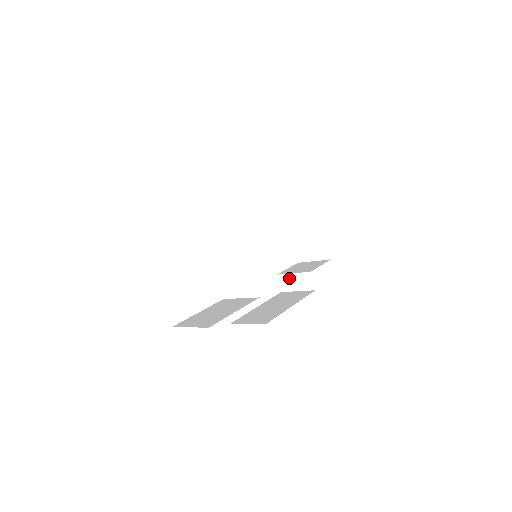
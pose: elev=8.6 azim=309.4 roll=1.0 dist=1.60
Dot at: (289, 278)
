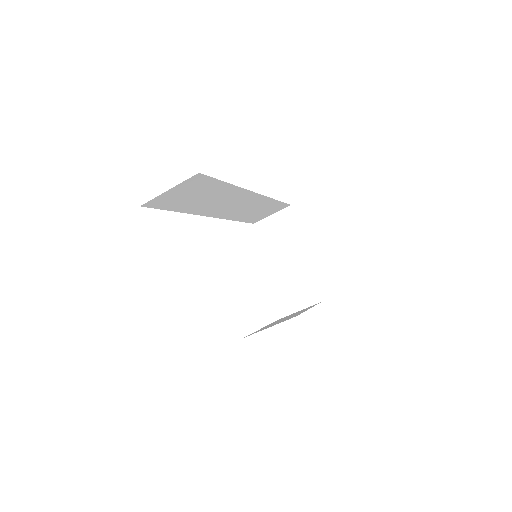
Dot at: (286, 298)
